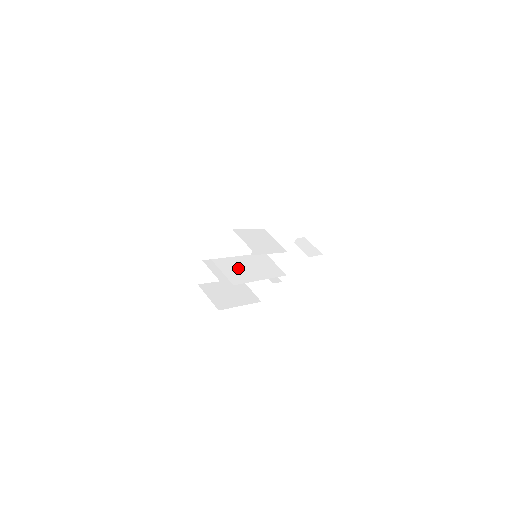
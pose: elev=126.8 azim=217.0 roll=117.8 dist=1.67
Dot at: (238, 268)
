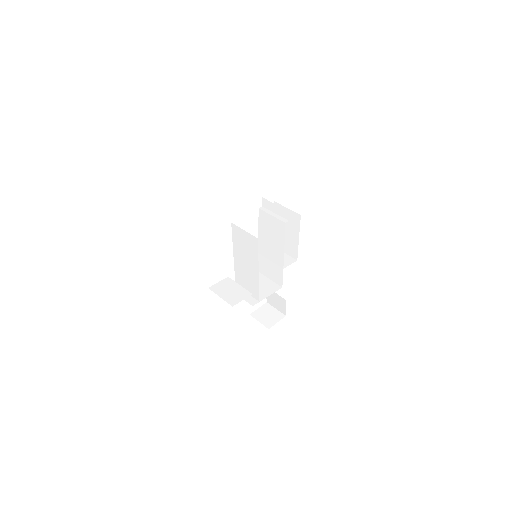
Dot at: (244, 249)
